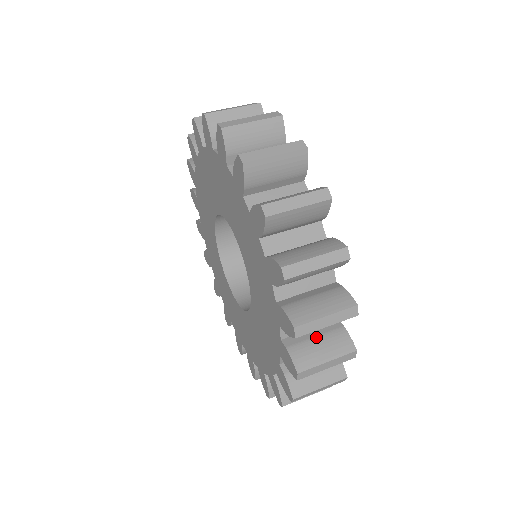
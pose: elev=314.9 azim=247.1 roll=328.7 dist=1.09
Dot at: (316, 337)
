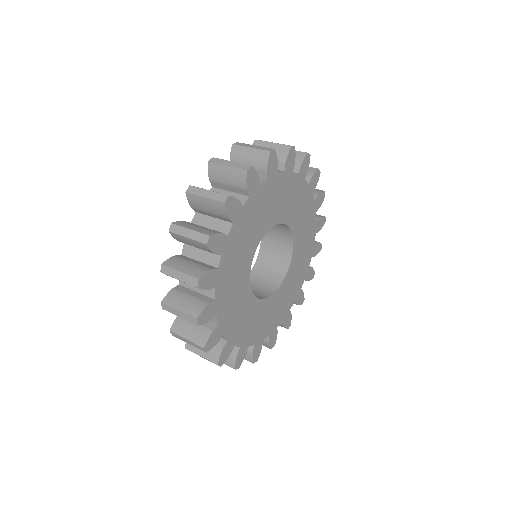
Dot at: occluded
